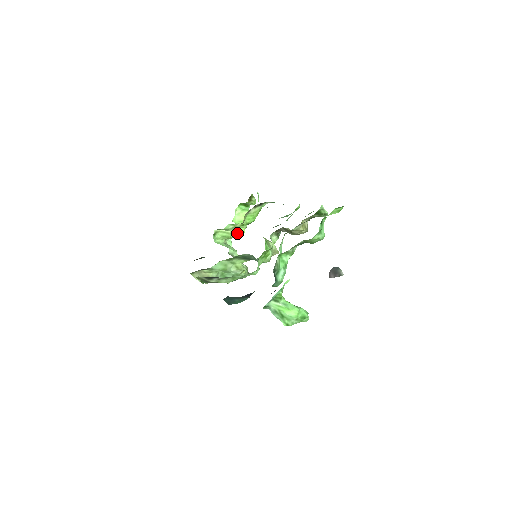
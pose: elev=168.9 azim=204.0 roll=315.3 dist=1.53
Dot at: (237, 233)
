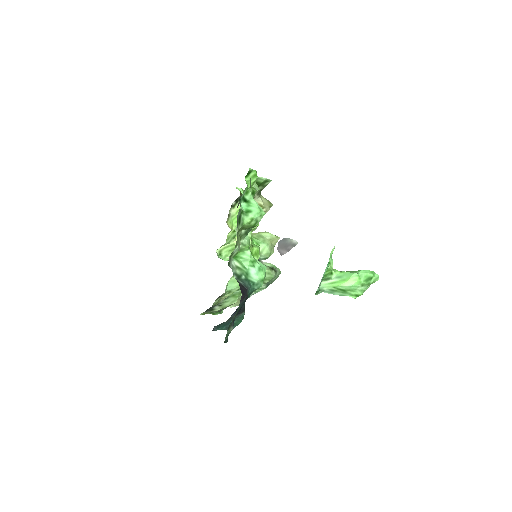
Dot at: occluded
